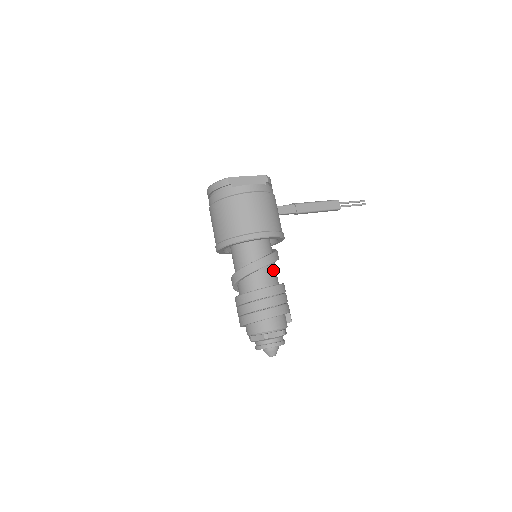
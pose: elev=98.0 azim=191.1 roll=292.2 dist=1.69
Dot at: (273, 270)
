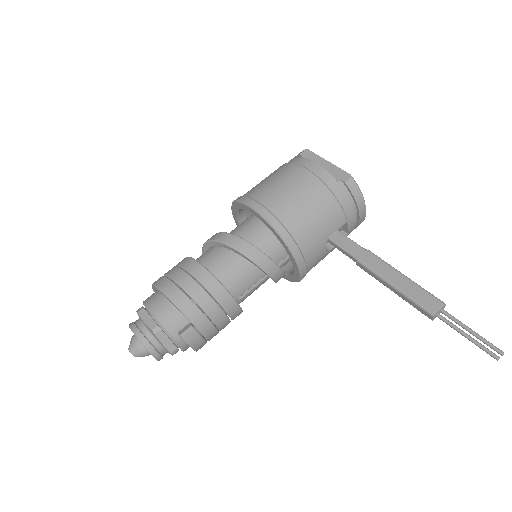
Dot at: (237, 266)
